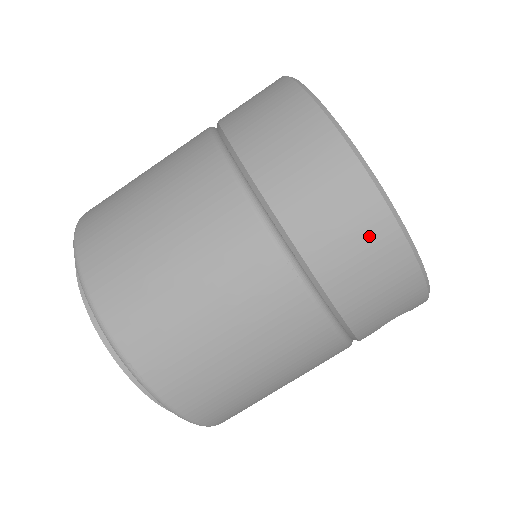
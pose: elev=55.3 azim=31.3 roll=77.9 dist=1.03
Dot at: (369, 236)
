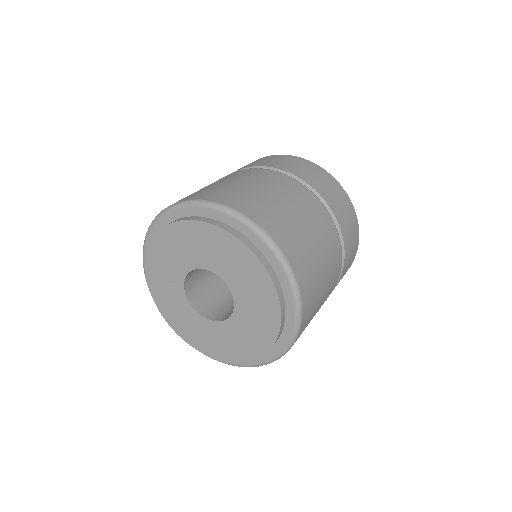
Dot at: (355, 246)
